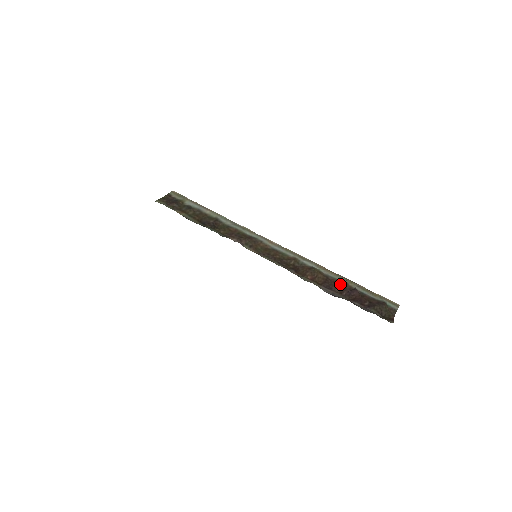
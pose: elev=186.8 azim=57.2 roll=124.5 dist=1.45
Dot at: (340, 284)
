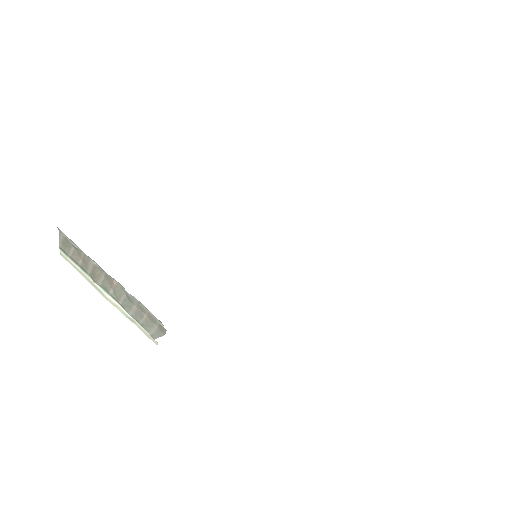
Dot at: occluded
